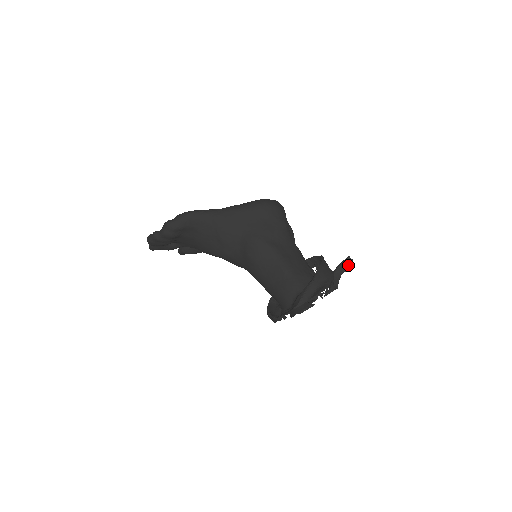
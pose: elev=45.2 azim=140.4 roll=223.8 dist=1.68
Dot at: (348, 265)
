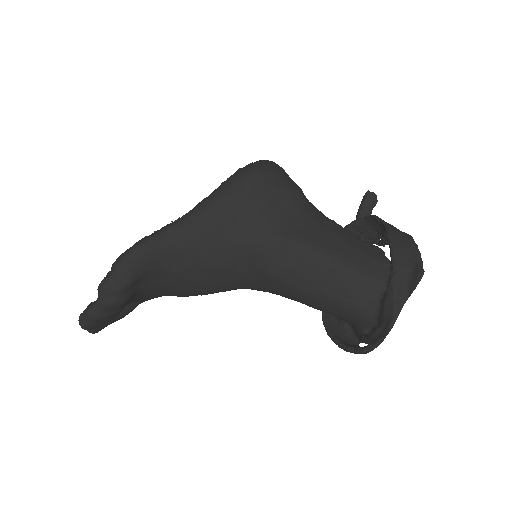
Dot at: (372, 203)
